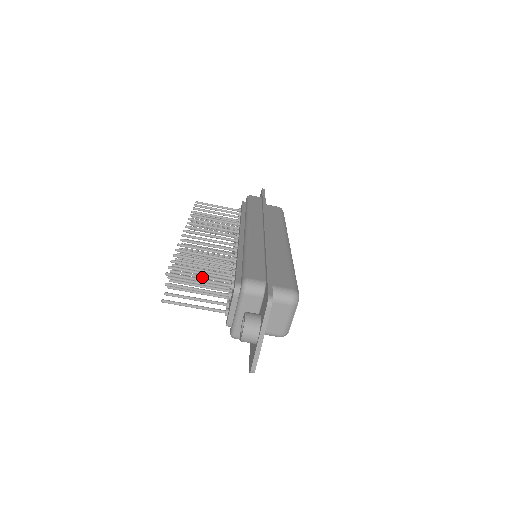
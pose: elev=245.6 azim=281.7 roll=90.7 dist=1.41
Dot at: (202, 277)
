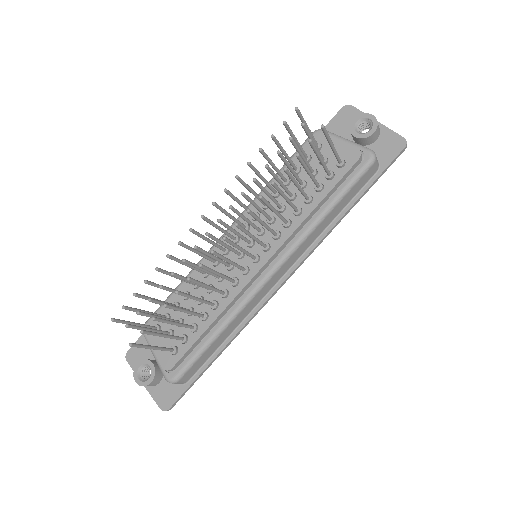
Dot at: occluded
